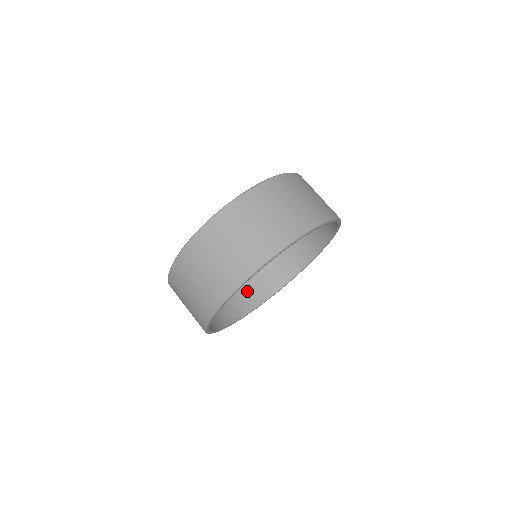
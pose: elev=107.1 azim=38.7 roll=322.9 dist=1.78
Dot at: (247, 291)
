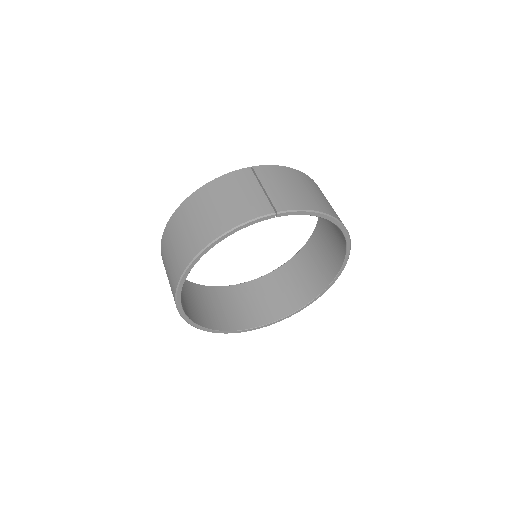
Dot at: (184, 300)
